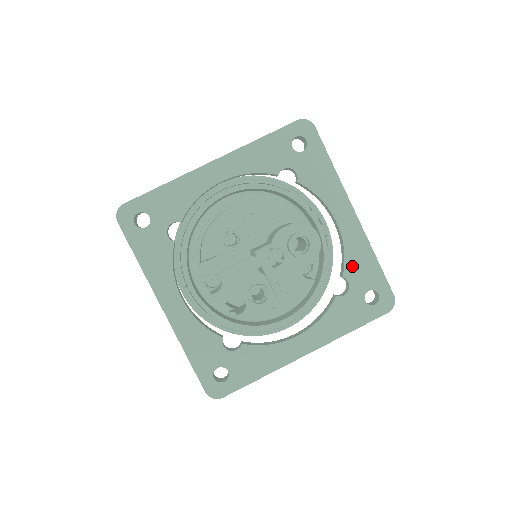
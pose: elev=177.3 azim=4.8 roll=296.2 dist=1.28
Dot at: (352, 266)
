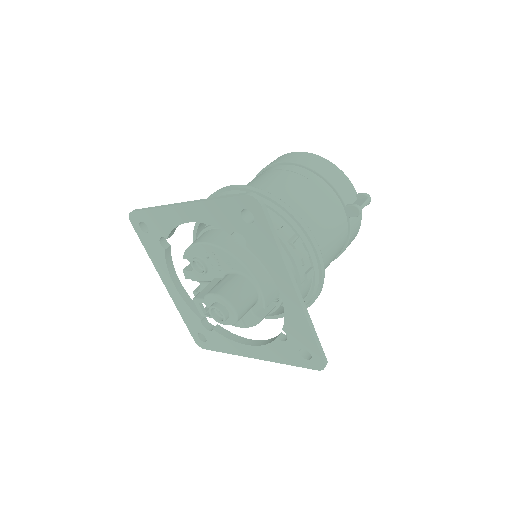
Dot at: (290, 326)
